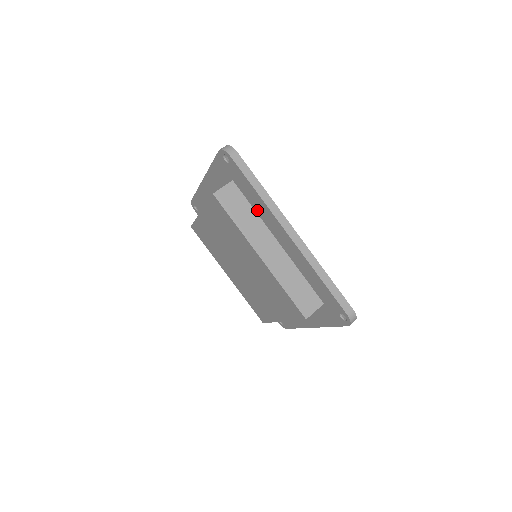
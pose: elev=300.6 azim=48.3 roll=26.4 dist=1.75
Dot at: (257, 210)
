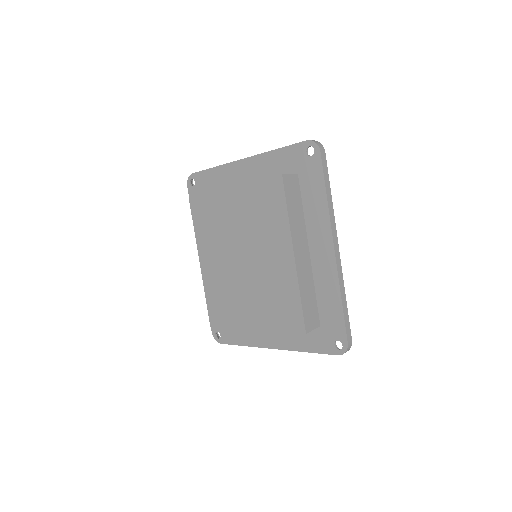
Dot at: (307, 212)
